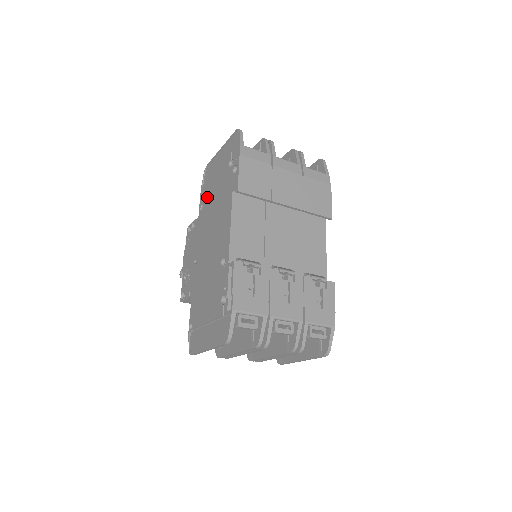
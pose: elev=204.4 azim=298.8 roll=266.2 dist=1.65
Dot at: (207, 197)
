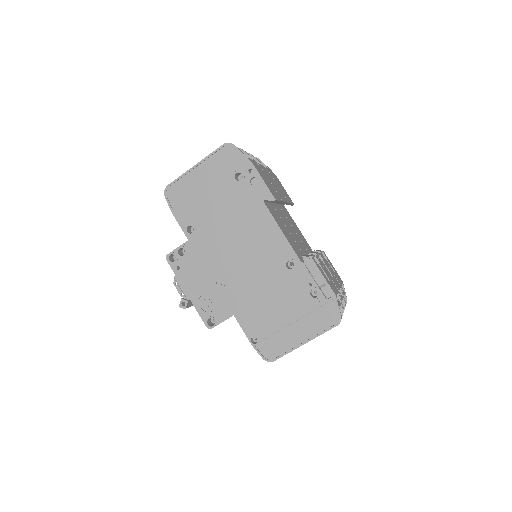
Dot at: (201, 217)
